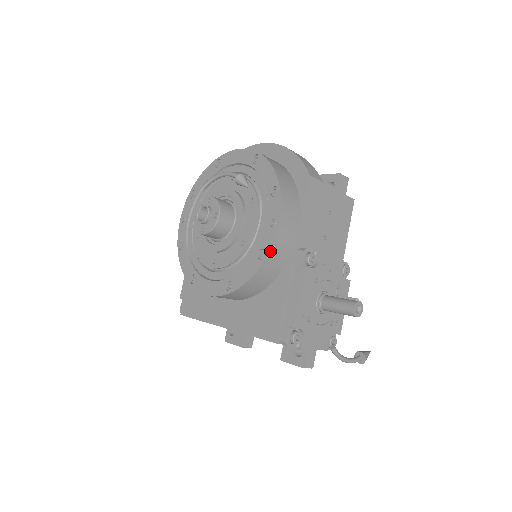
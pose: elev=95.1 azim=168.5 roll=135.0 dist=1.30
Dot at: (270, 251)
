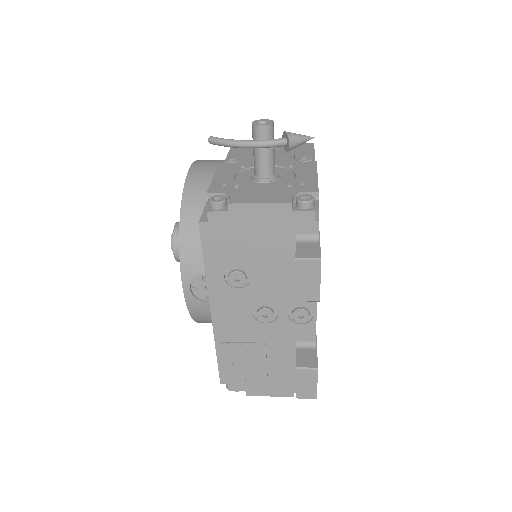
Dot at: (186, 182)
